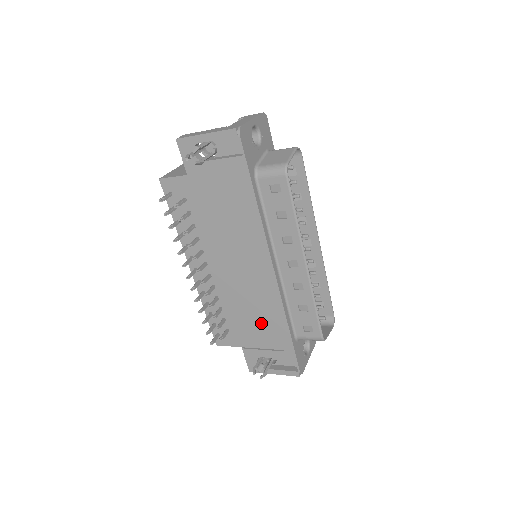
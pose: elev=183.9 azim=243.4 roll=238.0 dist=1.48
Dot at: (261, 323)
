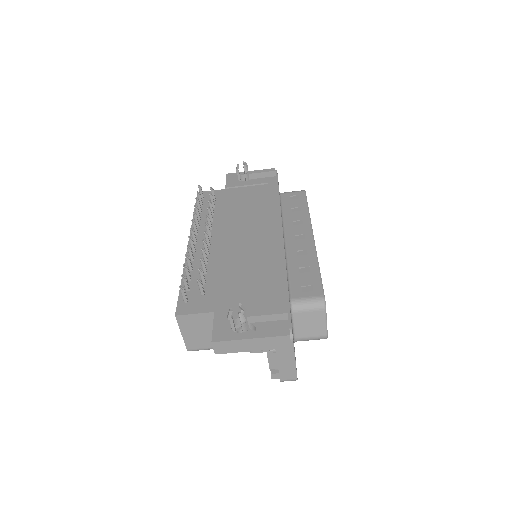
Dot at: (252, 281)
